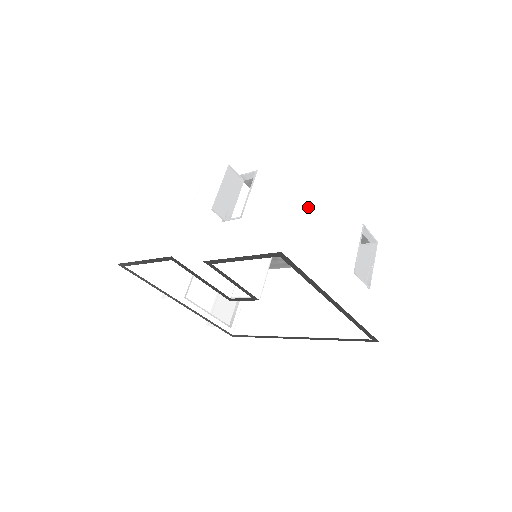
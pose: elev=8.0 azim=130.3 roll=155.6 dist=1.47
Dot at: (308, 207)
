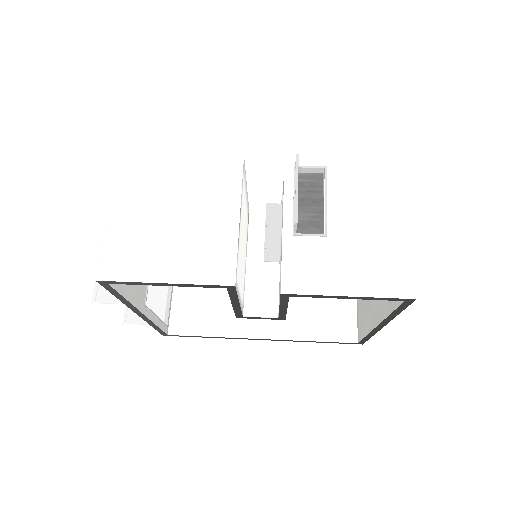
Dot at: occluded
